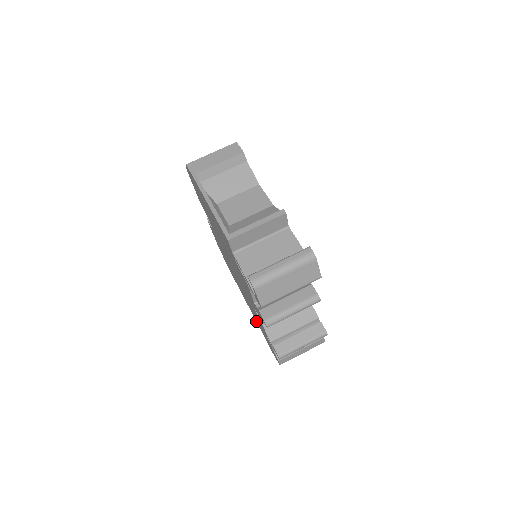
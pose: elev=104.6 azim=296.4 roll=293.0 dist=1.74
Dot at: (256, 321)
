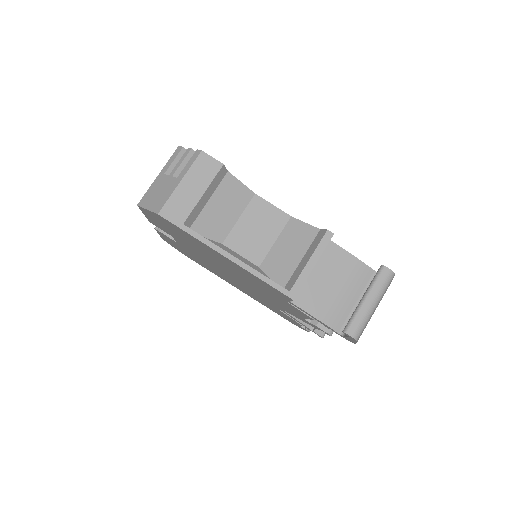
Dot at: occluded
